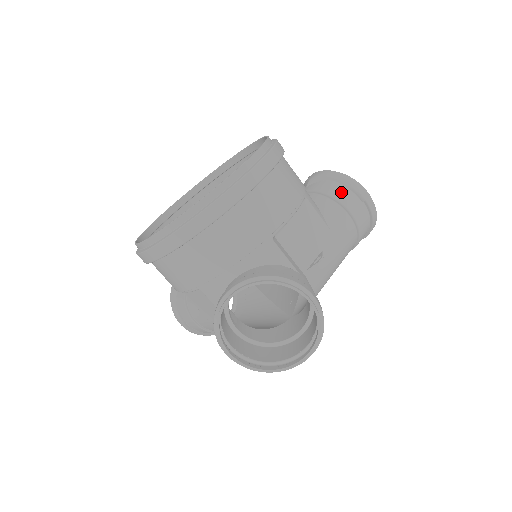
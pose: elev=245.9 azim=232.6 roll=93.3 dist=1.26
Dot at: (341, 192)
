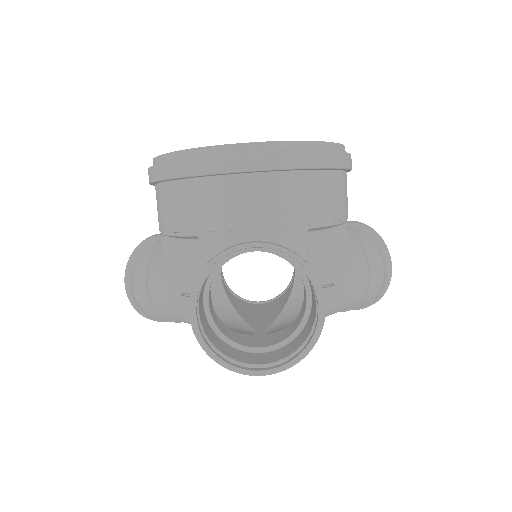
Dot at: (371, 246)
